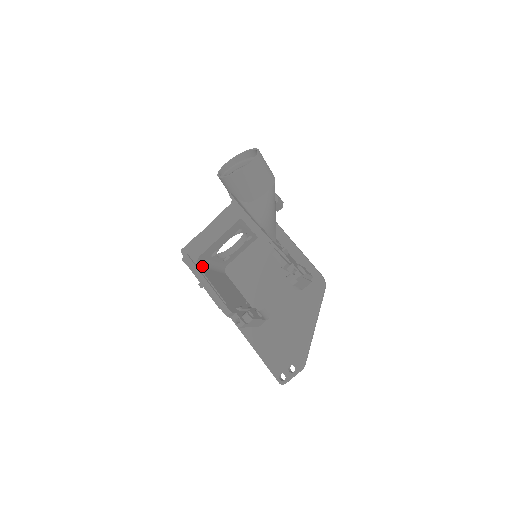
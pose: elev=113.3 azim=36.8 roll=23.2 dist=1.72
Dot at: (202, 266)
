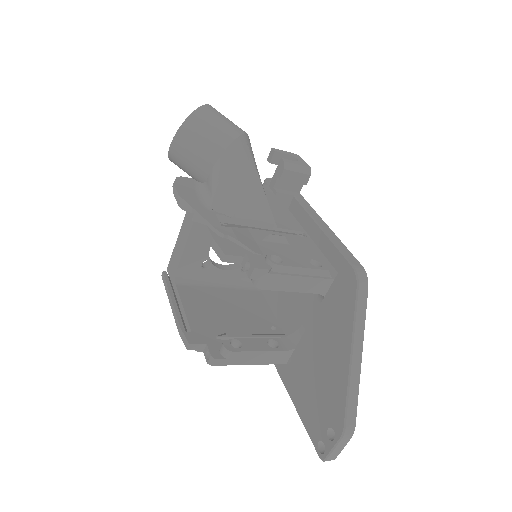
Dot at: (189, 284)
